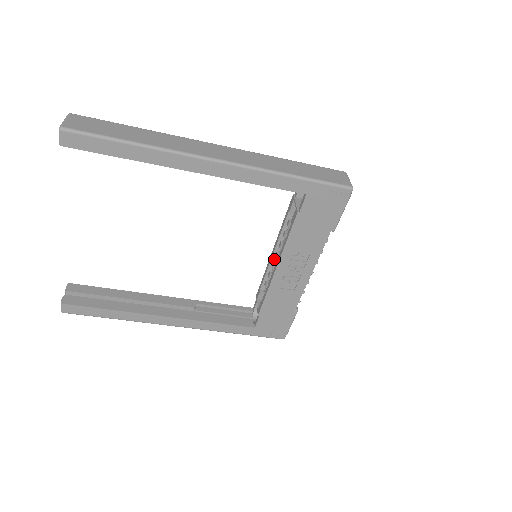
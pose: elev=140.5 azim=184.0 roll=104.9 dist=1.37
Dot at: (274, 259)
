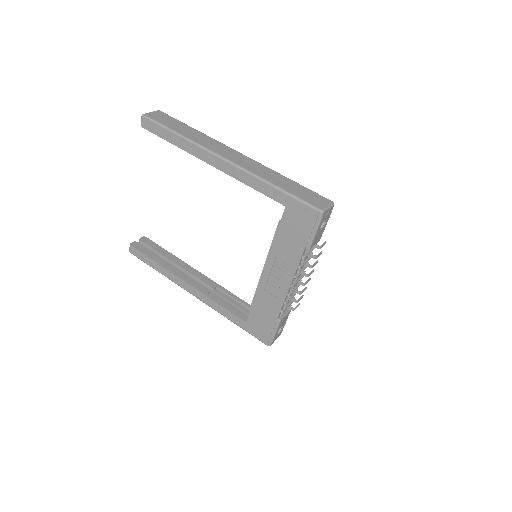
Dot at: occluded
